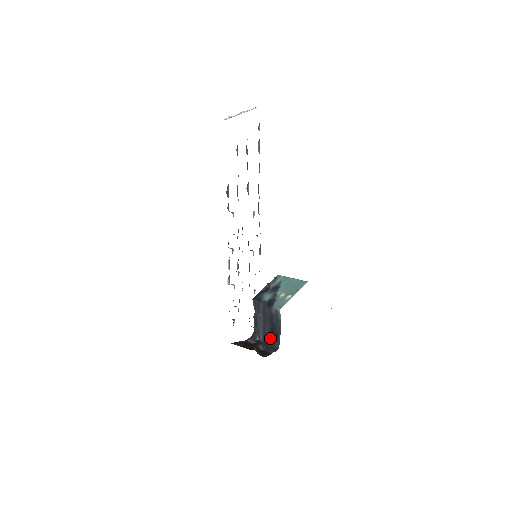
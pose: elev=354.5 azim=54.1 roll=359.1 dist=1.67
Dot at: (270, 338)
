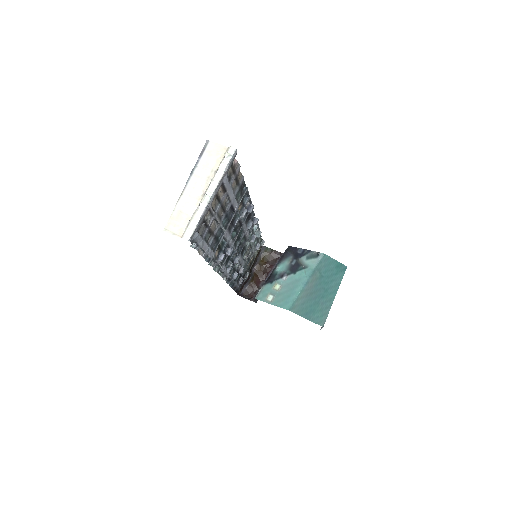
Dot at: occluded
